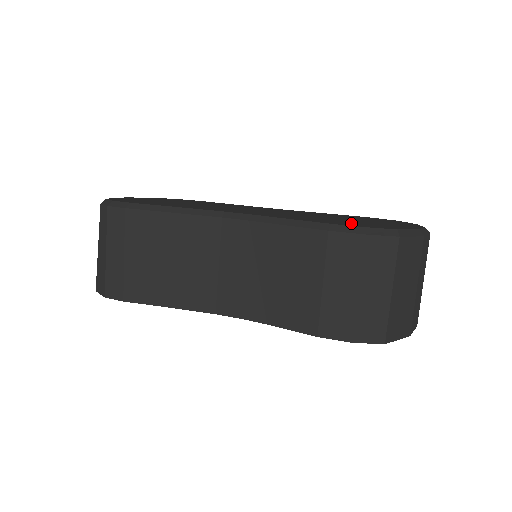
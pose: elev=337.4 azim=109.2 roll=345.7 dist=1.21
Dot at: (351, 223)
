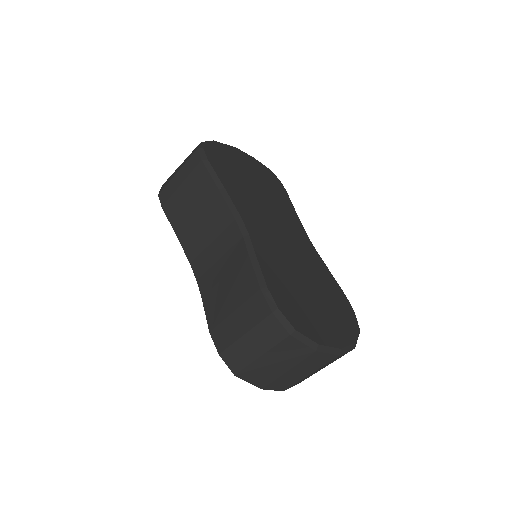
Dot at: (289, 298)
